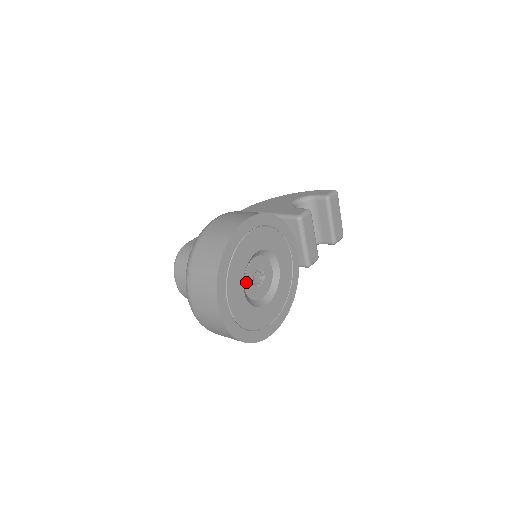
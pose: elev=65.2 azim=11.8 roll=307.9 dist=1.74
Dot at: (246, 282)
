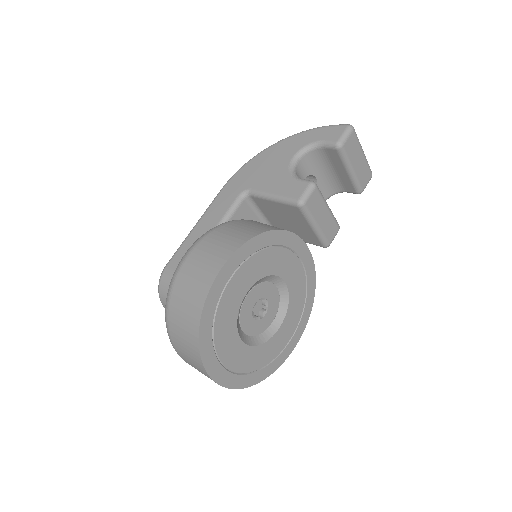
Dot at: (244, 326)
